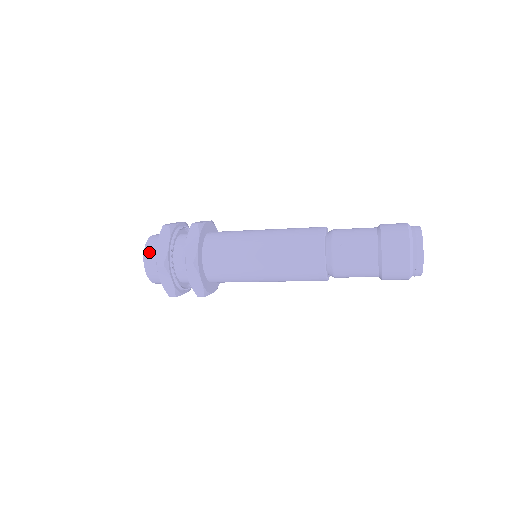
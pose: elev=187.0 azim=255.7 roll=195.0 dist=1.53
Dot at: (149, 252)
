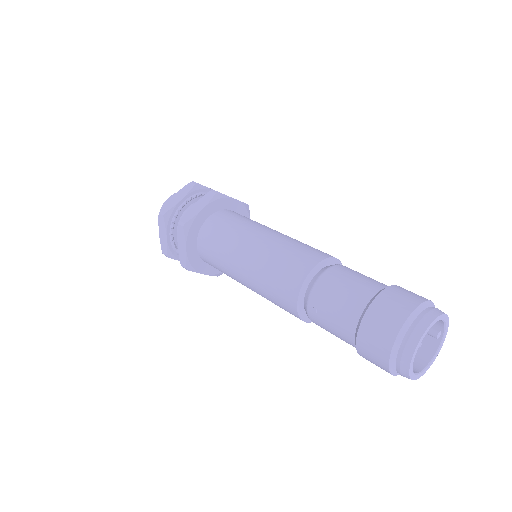
Dot at: occluded
